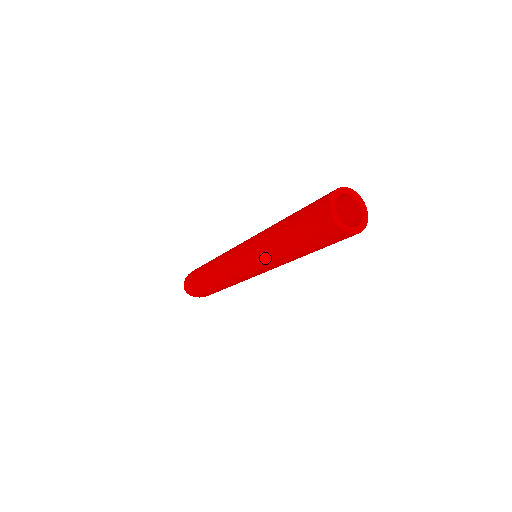
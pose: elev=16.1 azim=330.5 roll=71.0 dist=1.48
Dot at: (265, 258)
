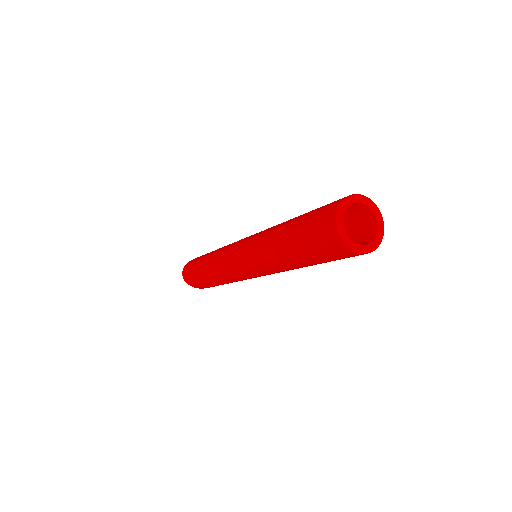
Dot at: (259, 258)
